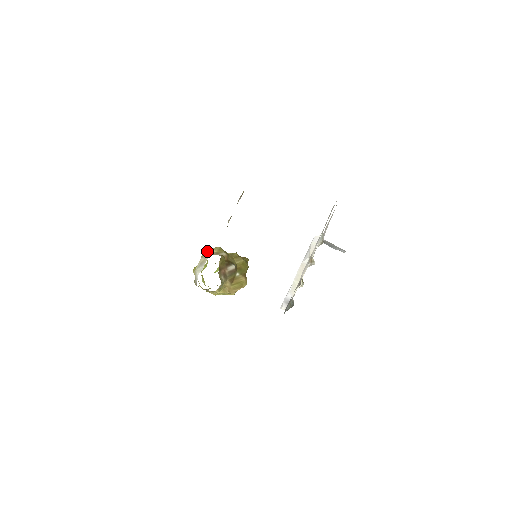
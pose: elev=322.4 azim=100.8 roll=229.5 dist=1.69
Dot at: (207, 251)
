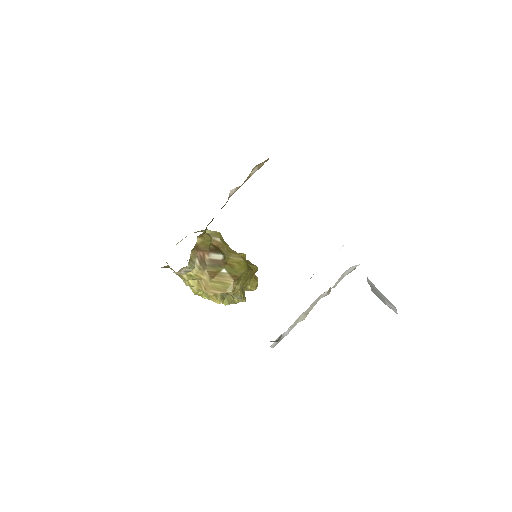
Dot at: (201, 230)
